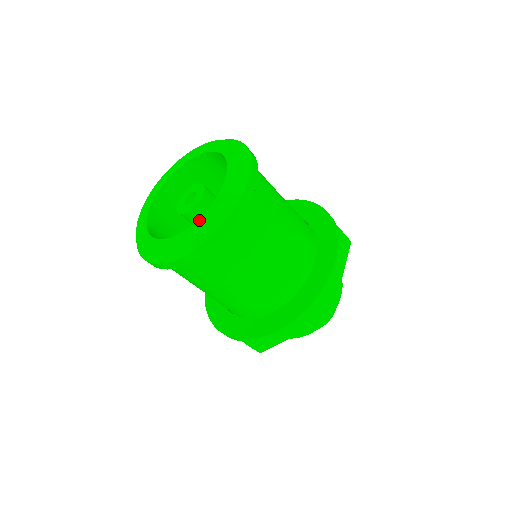
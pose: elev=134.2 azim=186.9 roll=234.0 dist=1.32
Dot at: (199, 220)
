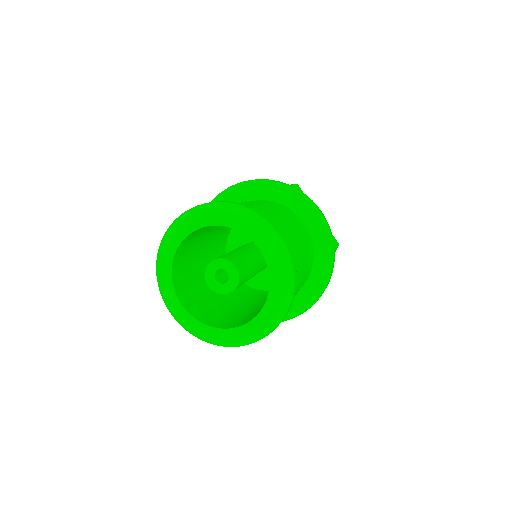
Dot at: (240, 329)
